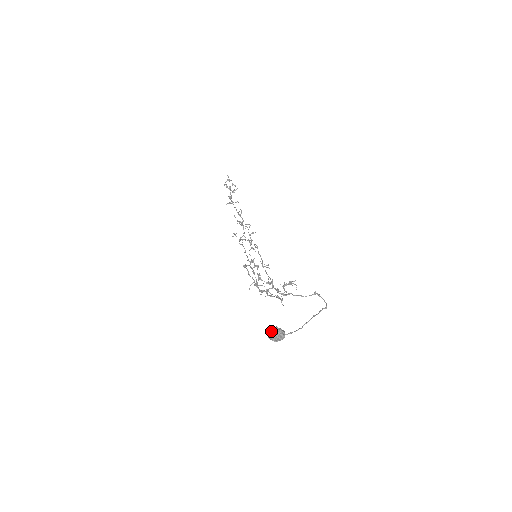
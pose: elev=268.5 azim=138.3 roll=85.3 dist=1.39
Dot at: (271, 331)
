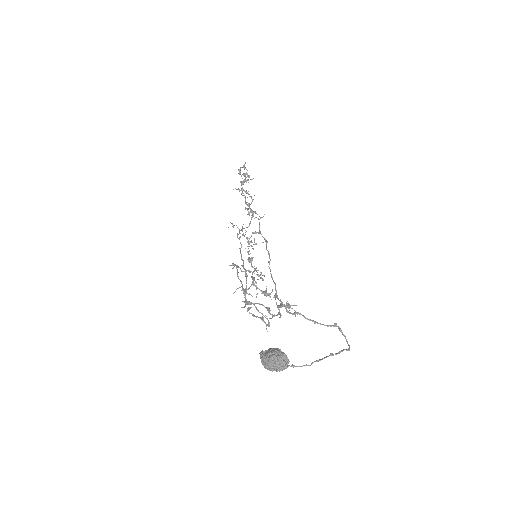
Dot at: (269, 351)
